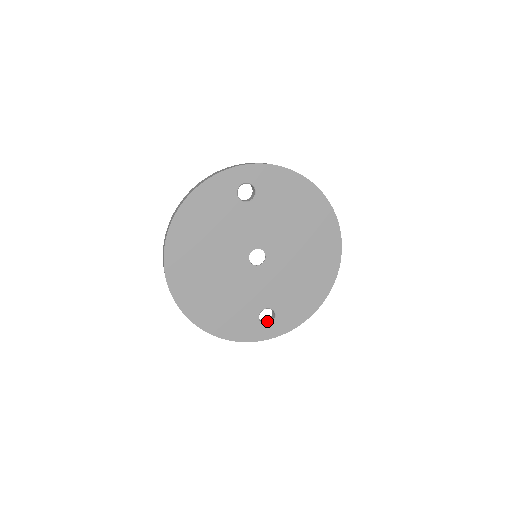
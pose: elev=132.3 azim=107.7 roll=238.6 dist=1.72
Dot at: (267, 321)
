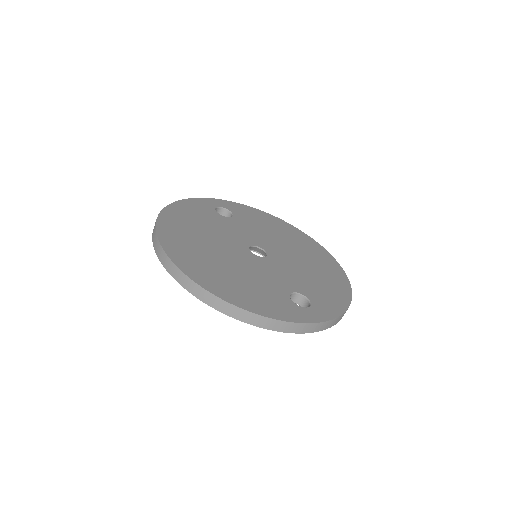
Dot at: occluded
